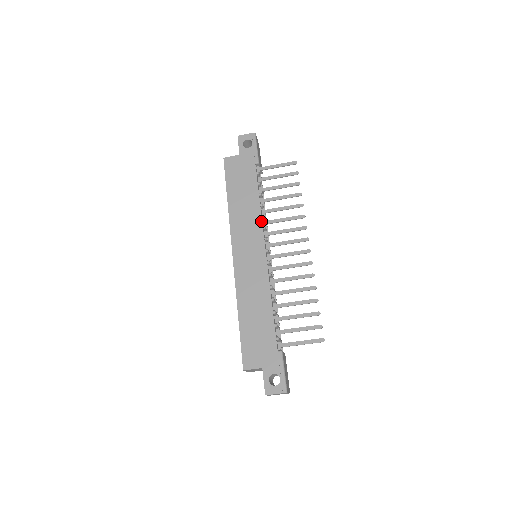
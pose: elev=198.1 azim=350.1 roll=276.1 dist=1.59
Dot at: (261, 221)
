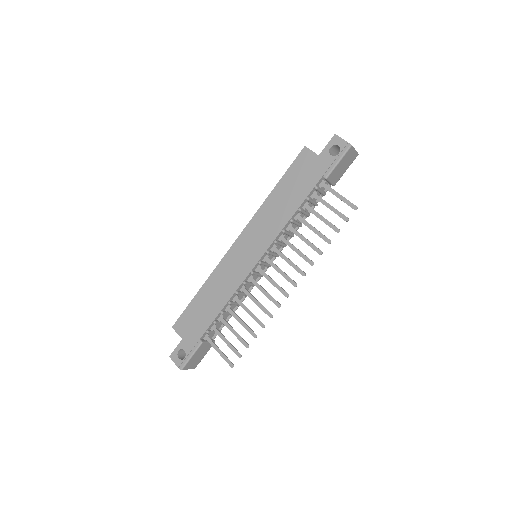
Dot at: (277, 235)
